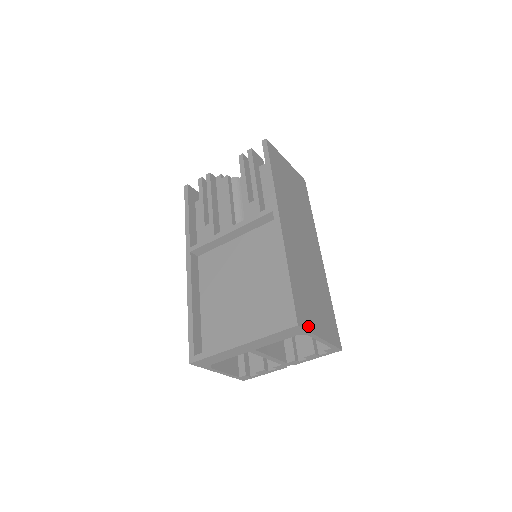
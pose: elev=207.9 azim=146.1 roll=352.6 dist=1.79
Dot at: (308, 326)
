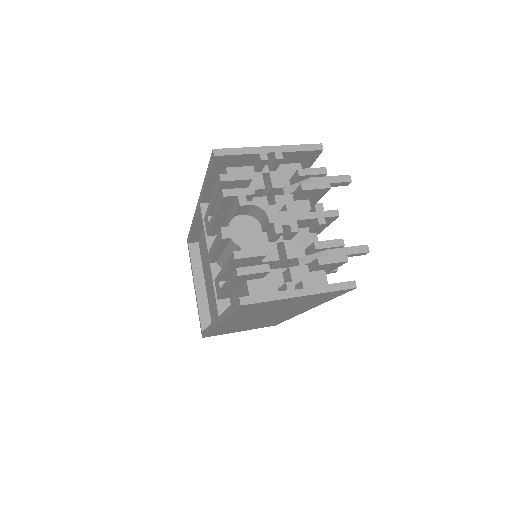
Dot at: (220, 334)
